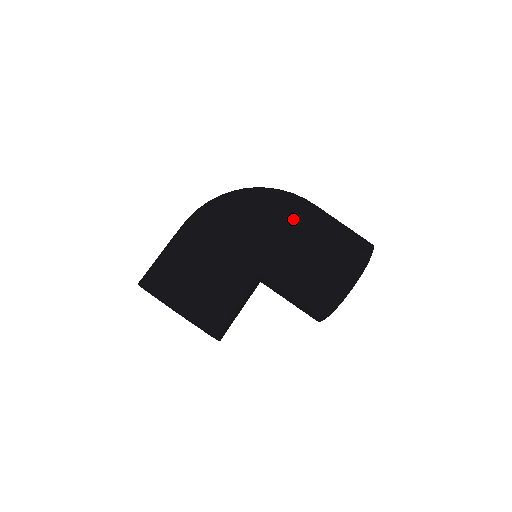
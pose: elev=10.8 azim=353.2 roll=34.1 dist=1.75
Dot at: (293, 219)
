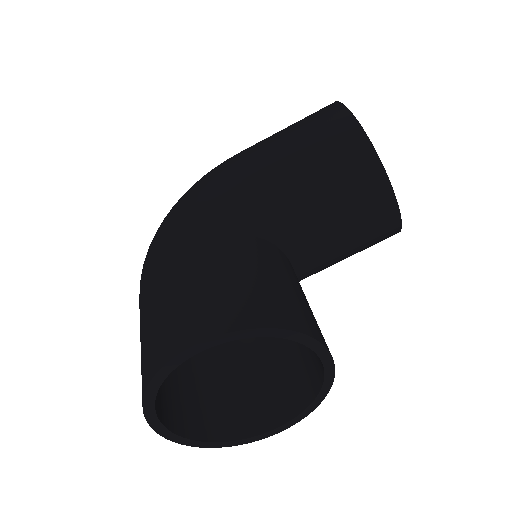
Dot at: (225, 164)
